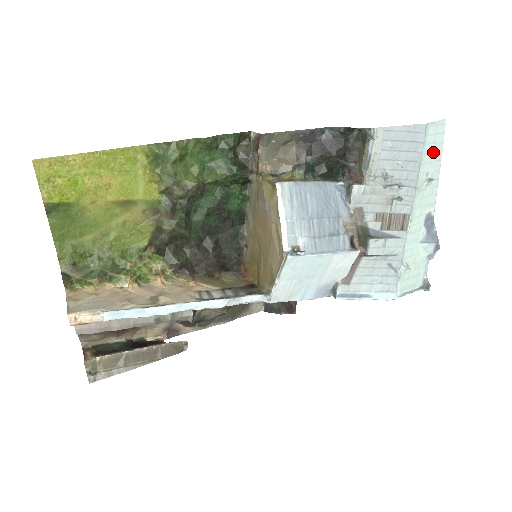
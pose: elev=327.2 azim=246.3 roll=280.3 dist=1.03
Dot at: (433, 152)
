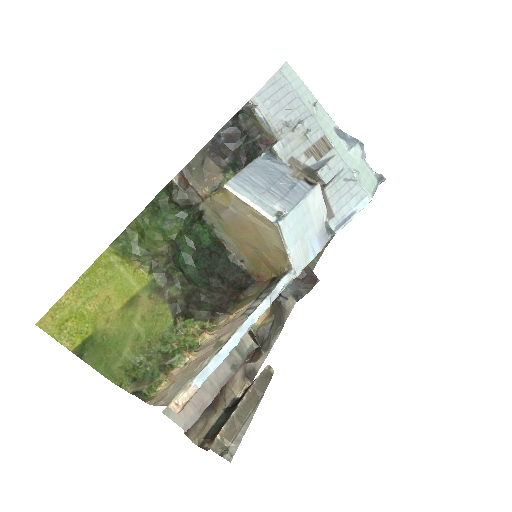
Dot at: (299, 86)
